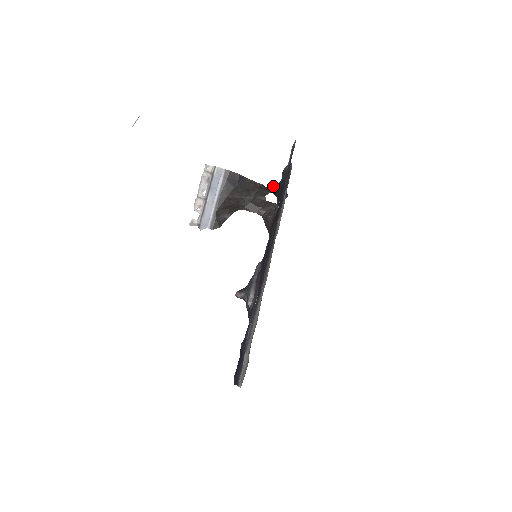
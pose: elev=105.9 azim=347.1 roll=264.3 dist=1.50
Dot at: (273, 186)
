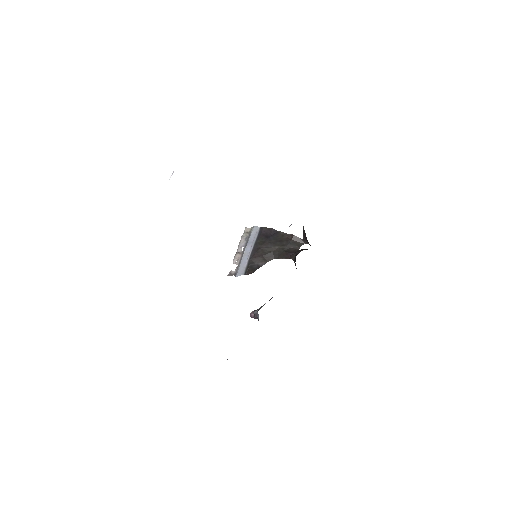
Dot at: (303, 232)
